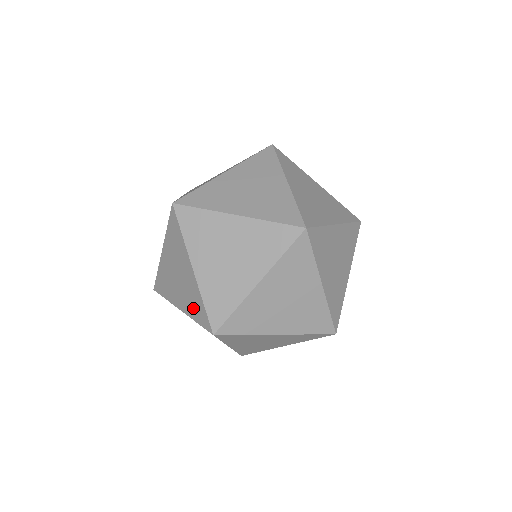
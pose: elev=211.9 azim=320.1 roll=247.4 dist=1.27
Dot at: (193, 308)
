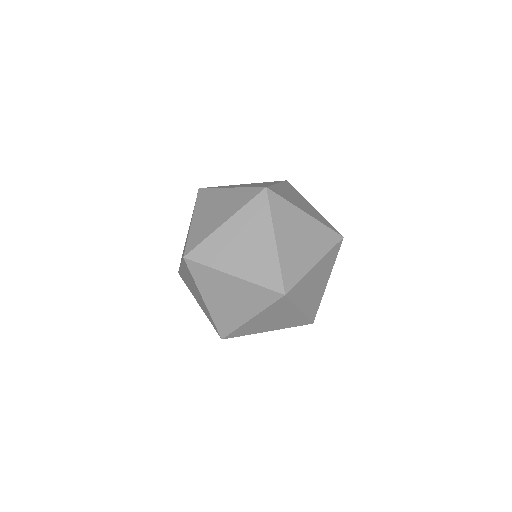
Dot at: (207, 315)
